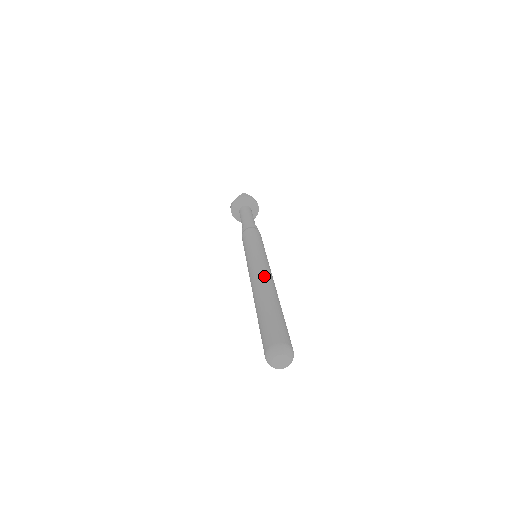
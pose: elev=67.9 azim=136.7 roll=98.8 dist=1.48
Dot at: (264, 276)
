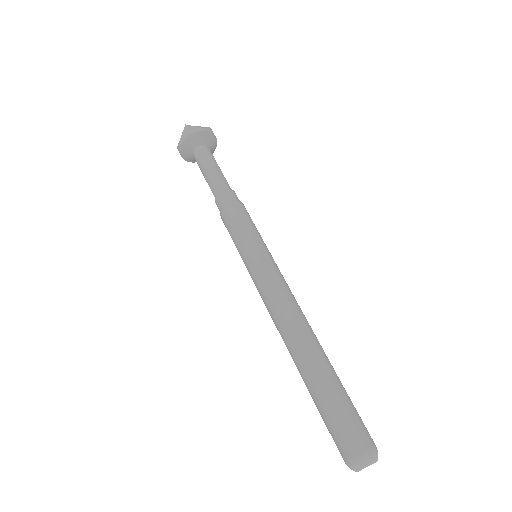
Dot at: (288, 317)
